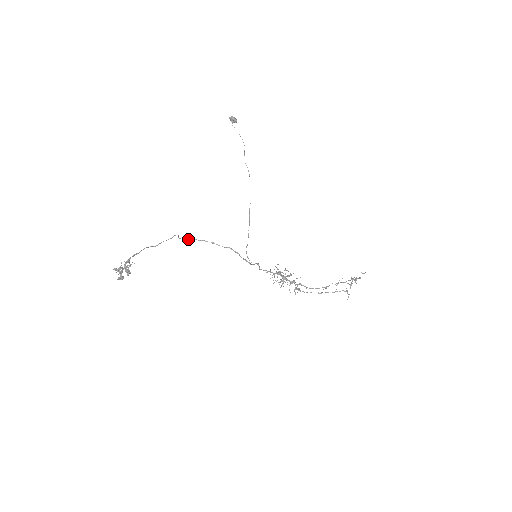
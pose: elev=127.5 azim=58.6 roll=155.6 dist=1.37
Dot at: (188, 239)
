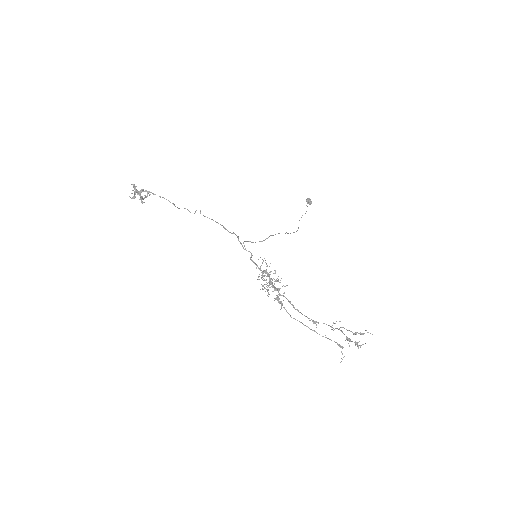
Dot at: occluded
